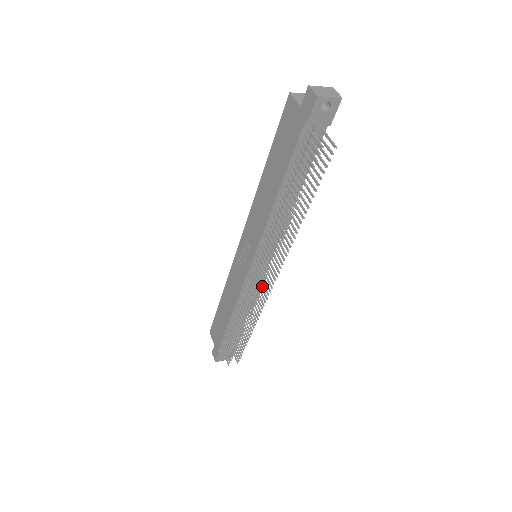
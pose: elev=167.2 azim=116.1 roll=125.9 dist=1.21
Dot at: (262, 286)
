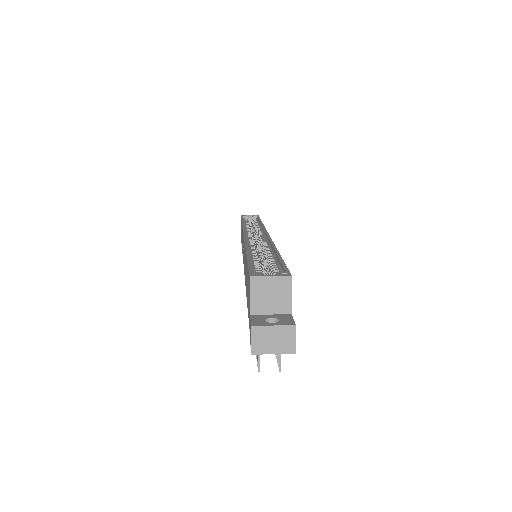
Dot at: occluded
